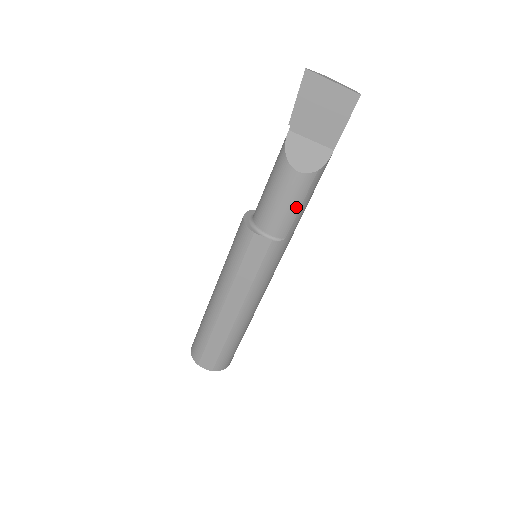
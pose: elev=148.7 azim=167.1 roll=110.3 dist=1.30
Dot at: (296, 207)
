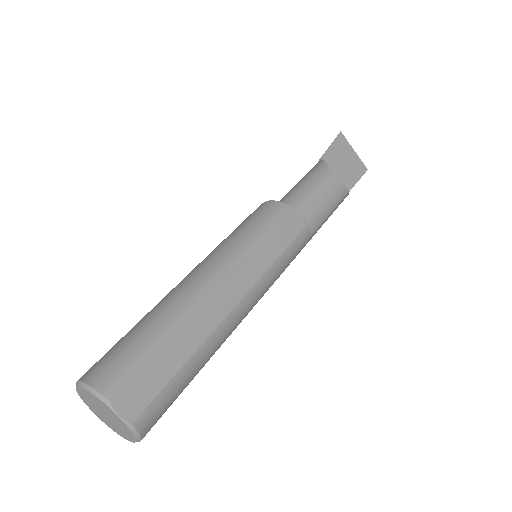
Dot at: (329, 209)
